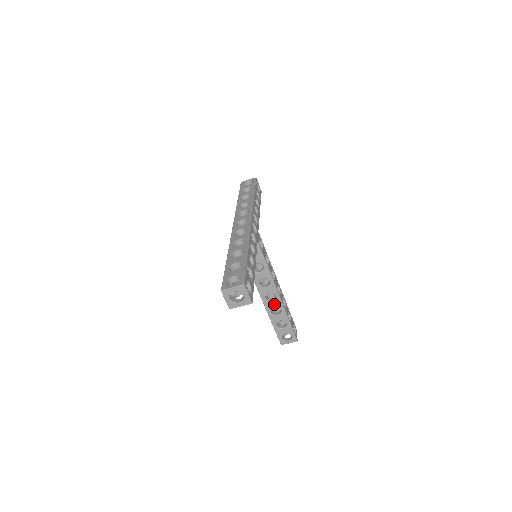
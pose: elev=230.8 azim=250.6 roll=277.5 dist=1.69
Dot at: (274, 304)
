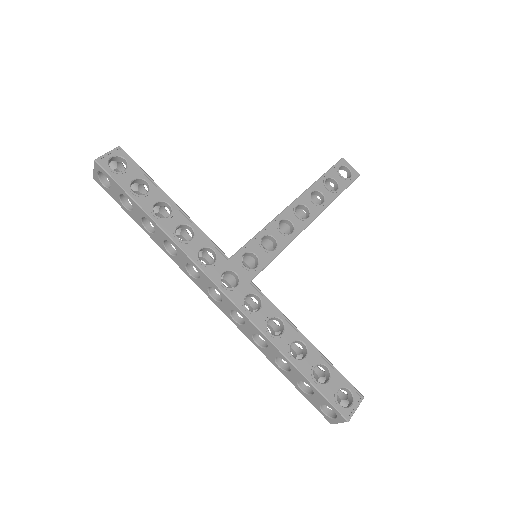
Dot at: occluded
